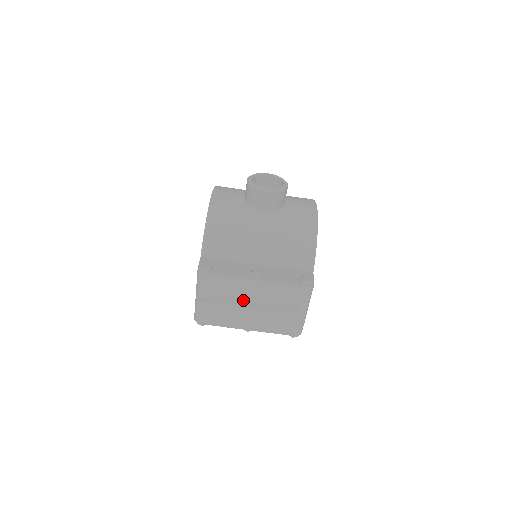
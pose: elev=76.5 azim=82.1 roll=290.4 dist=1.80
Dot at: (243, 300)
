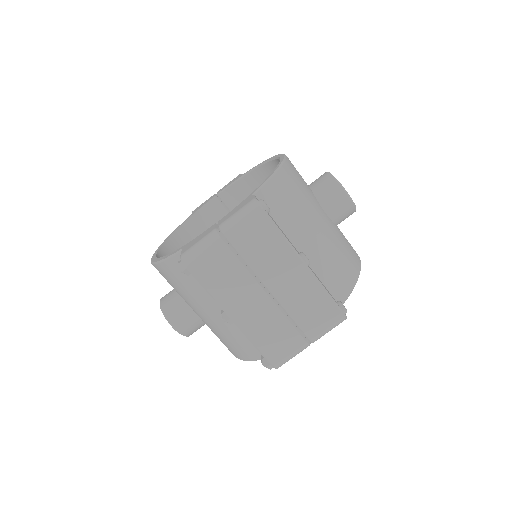
Dot at: (267, 276)
